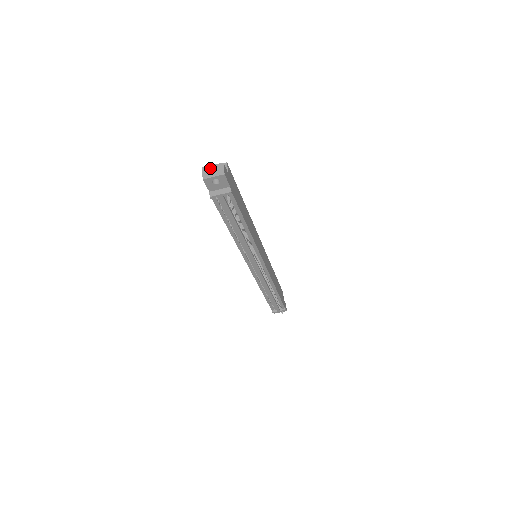
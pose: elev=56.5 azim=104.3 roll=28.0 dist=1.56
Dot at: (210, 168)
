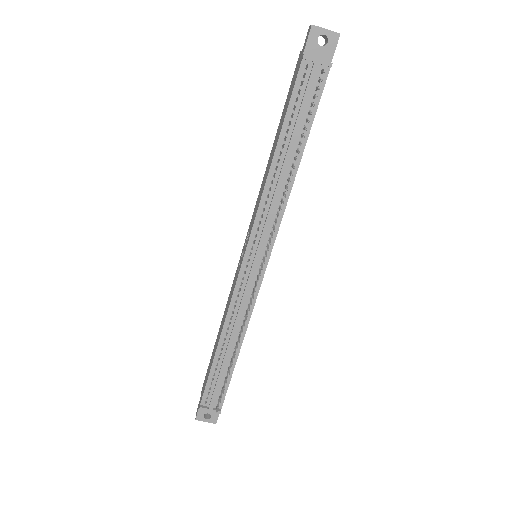
Dot at: occluded
